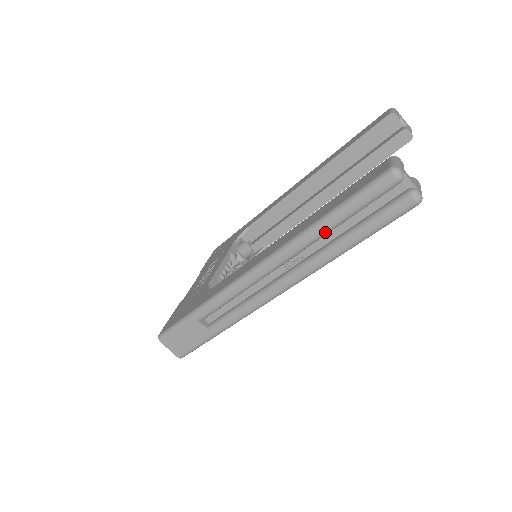
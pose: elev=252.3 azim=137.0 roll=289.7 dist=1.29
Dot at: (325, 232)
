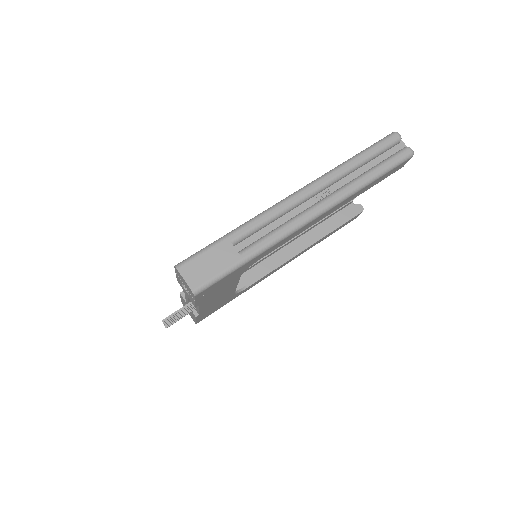
Dot at: (354, 166)
